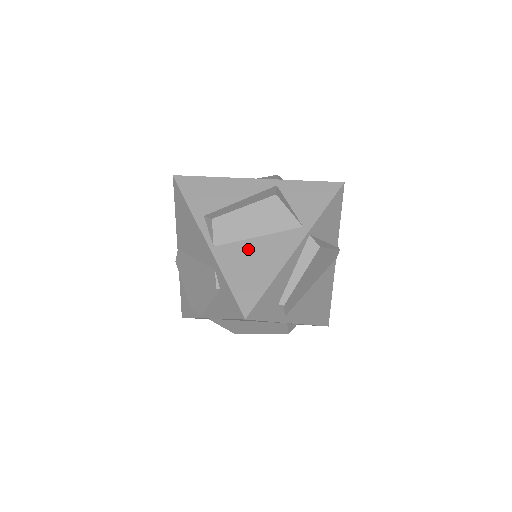
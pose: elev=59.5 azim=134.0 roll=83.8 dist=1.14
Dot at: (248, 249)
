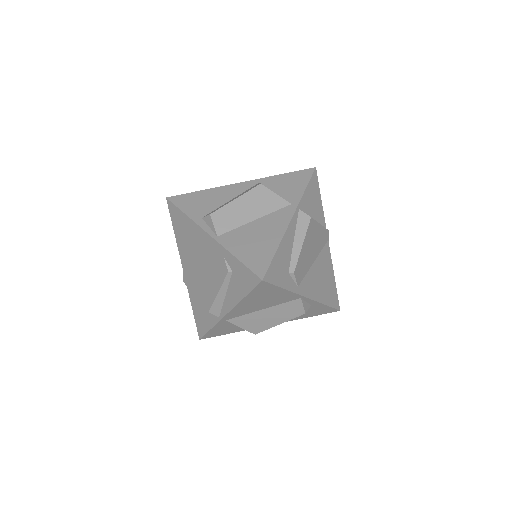
Dot at: (248, 231)
